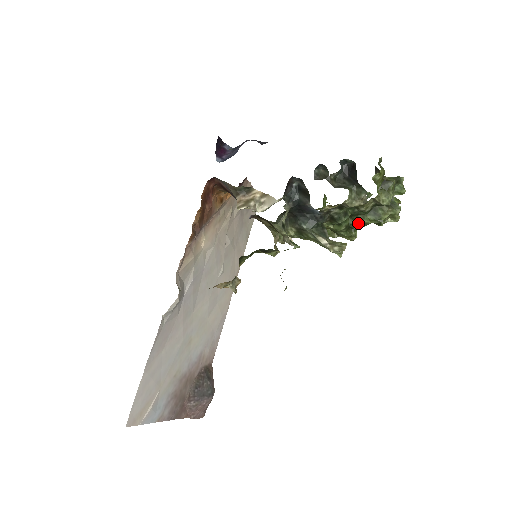
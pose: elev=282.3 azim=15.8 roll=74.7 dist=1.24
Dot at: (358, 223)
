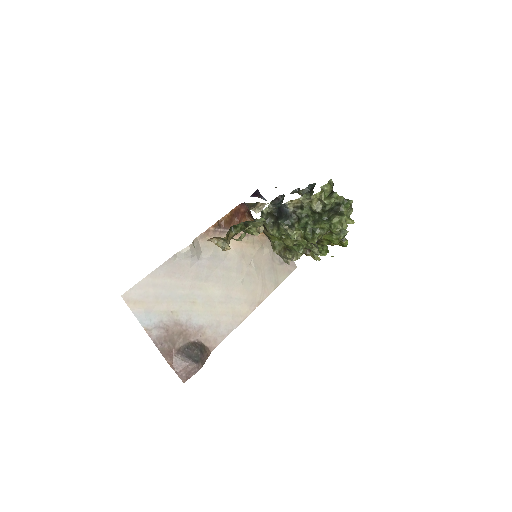
Dot at: (319, 228)
